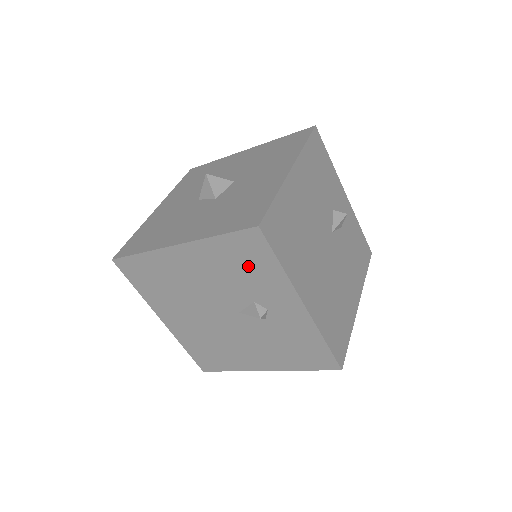
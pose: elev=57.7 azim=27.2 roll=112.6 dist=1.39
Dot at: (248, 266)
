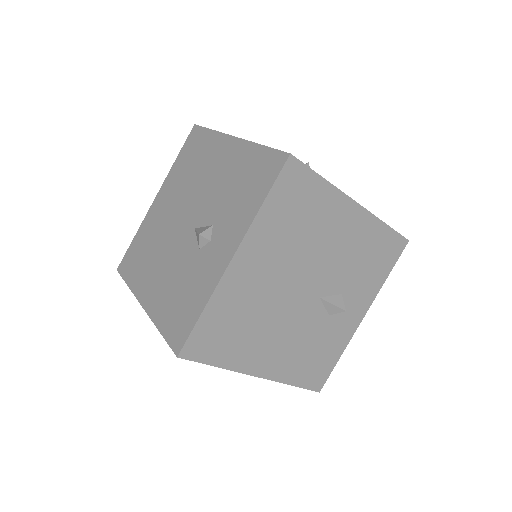
Dot at: (374, 262)
